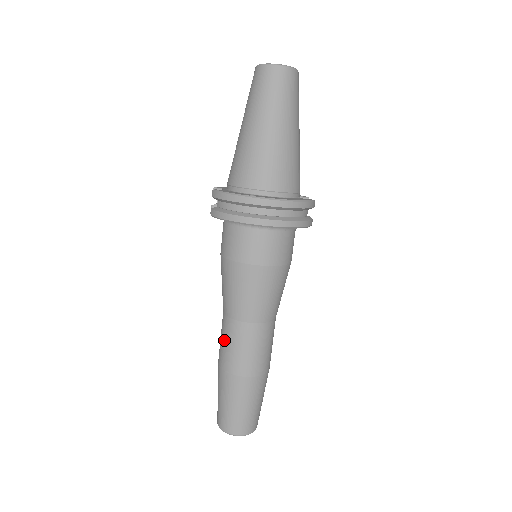
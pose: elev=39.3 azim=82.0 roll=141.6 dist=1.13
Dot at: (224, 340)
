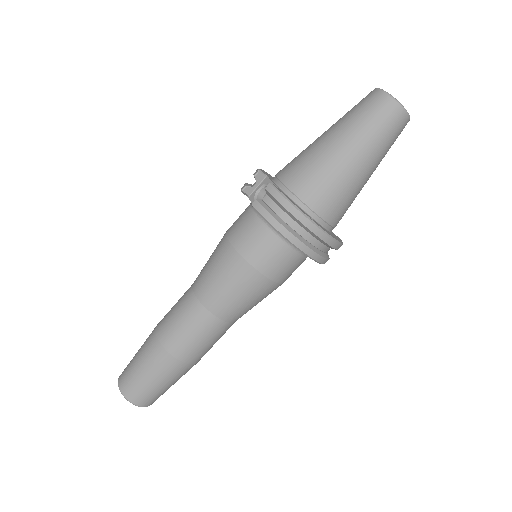
Dot at: (181, 320)
